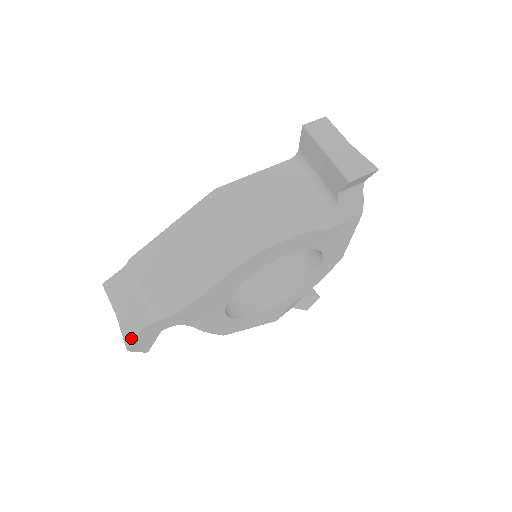
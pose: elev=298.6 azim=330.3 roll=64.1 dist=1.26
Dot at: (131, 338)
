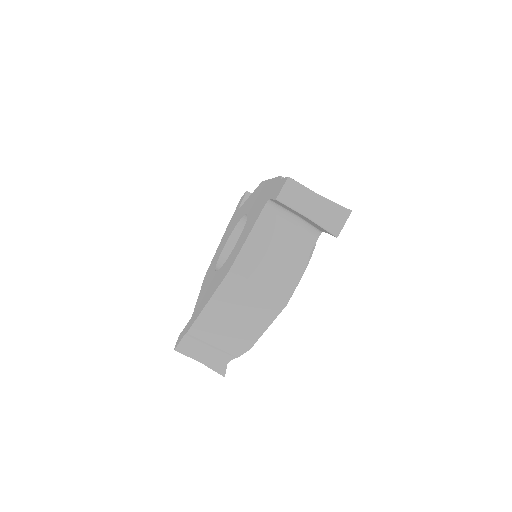
Dot at: (223, 371)
